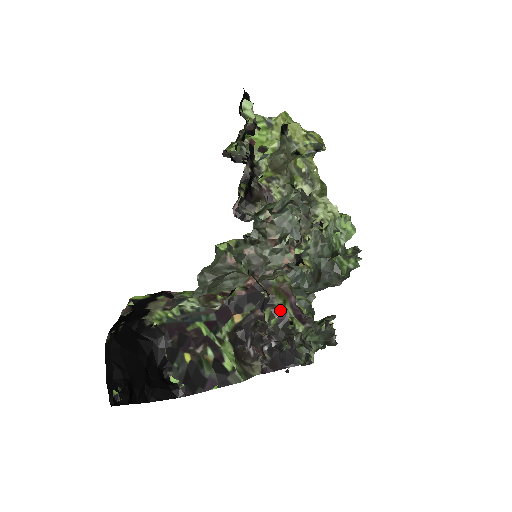
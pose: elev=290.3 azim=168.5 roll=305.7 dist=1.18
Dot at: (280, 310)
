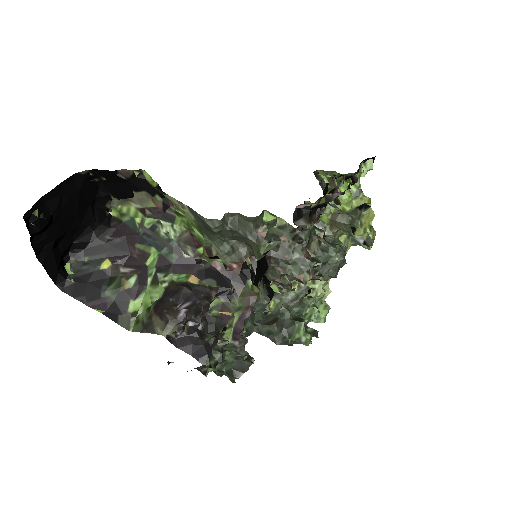
Dot at: (229, 310)
